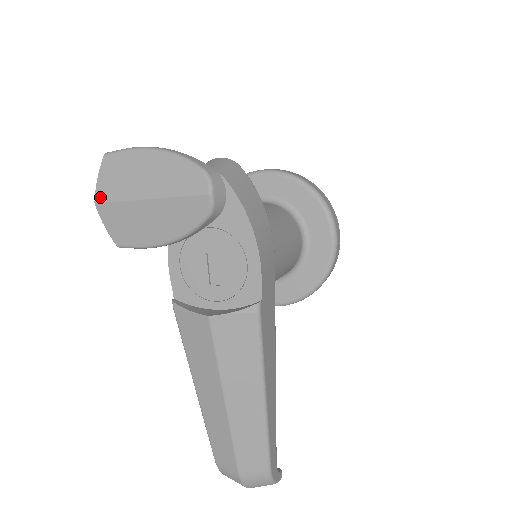
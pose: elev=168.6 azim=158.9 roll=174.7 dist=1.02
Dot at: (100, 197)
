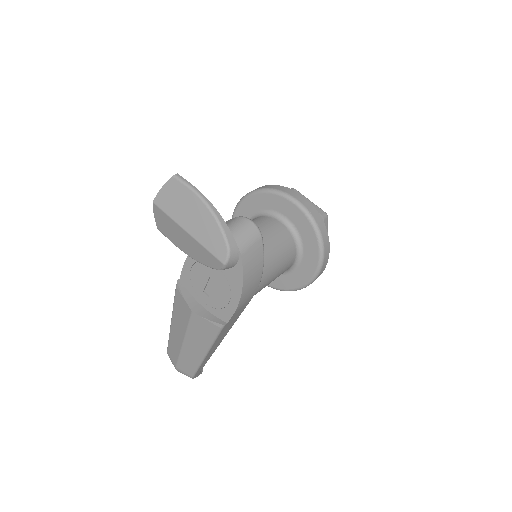
Dot at: (158, 202)
